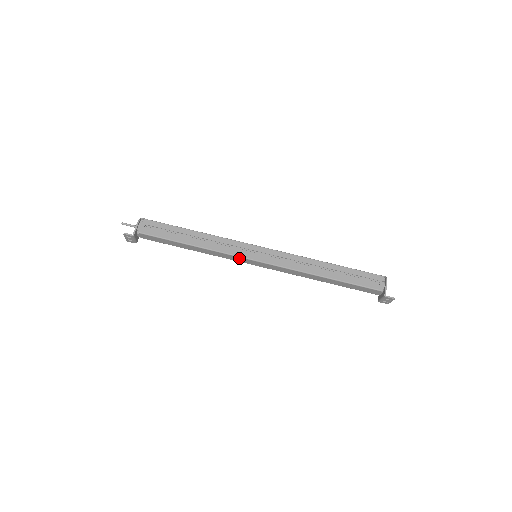
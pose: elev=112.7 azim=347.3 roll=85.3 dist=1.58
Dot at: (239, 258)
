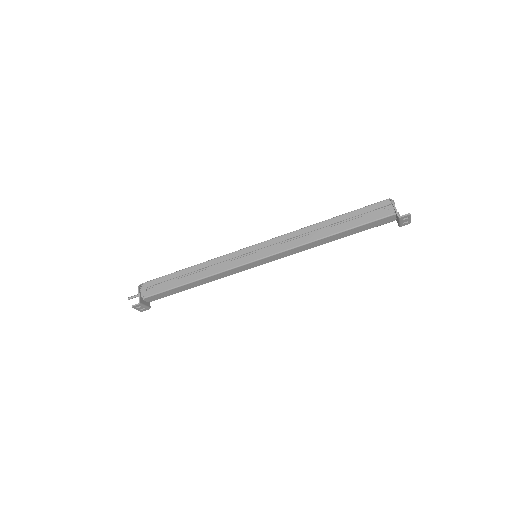
Dot at: (241, 267)
